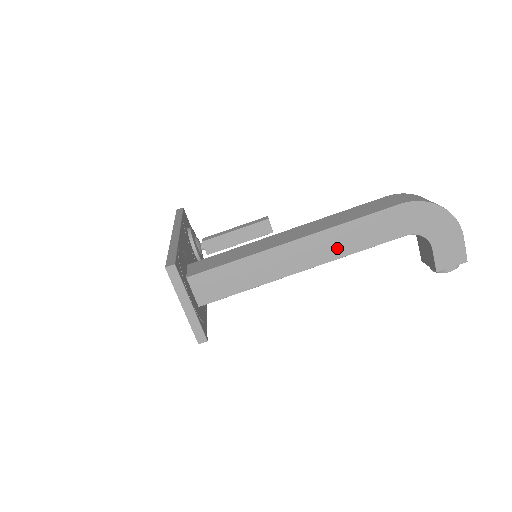
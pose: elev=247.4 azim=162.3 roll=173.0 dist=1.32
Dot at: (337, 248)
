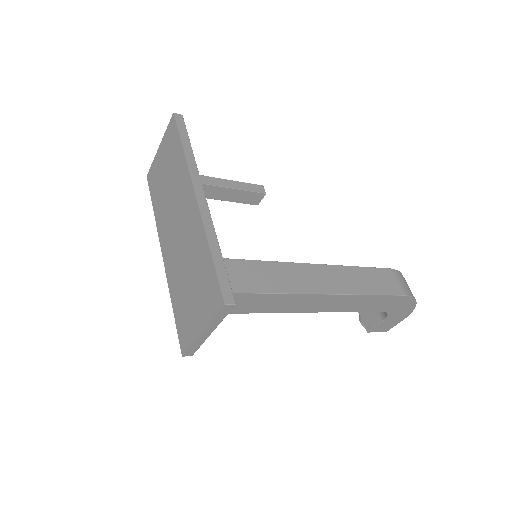
Dot at: (340, 306)
